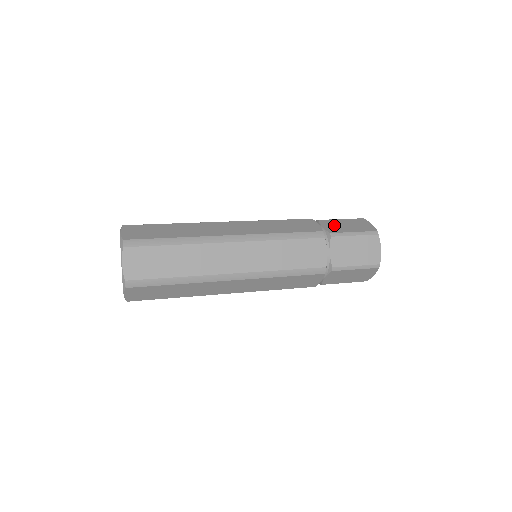
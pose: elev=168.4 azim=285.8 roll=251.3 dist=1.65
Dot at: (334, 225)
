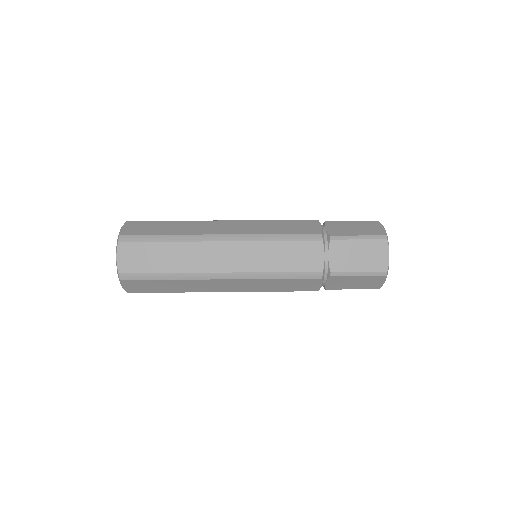
Dot at: (343, 255)
